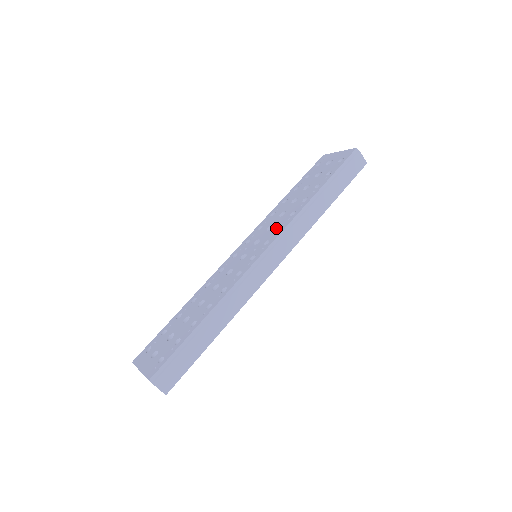
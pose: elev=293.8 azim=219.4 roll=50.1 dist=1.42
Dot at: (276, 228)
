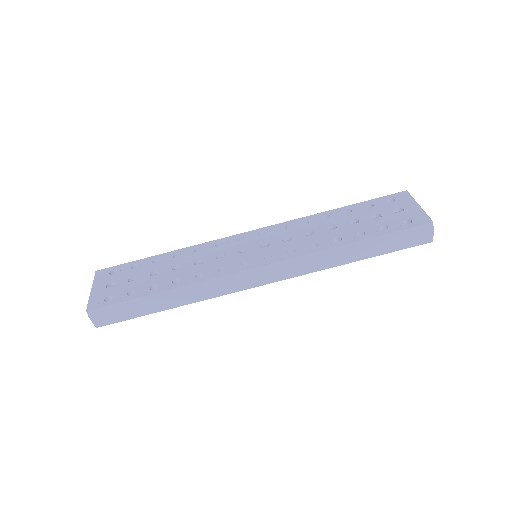
Dot at: (289, 248)
